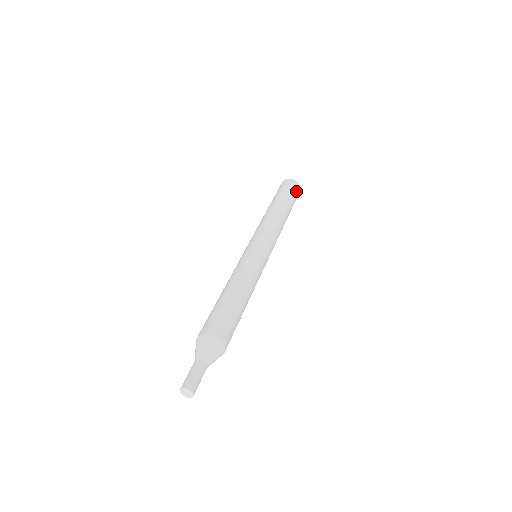
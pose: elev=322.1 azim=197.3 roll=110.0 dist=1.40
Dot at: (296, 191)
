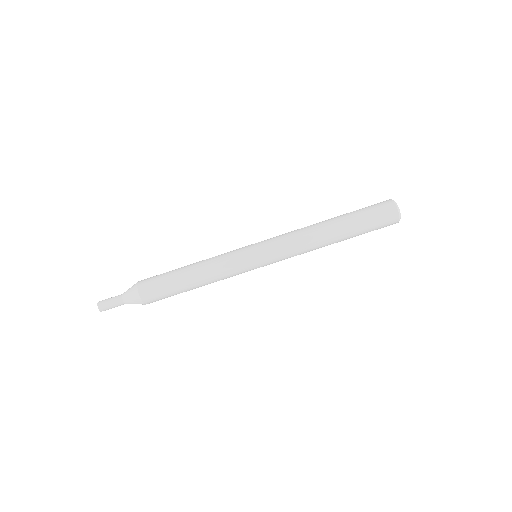
Dot at: (383, 223)
